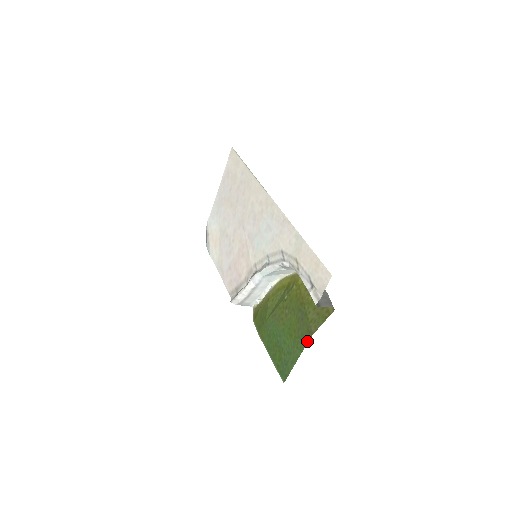
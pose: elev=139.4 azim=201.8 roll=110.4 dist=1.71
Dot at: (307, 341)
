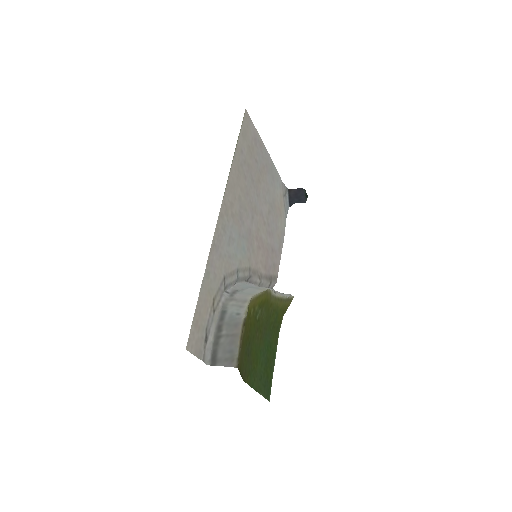
Dot at: (246, 382)
